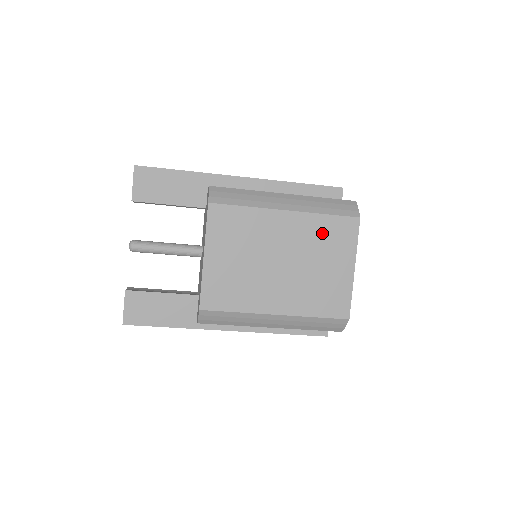
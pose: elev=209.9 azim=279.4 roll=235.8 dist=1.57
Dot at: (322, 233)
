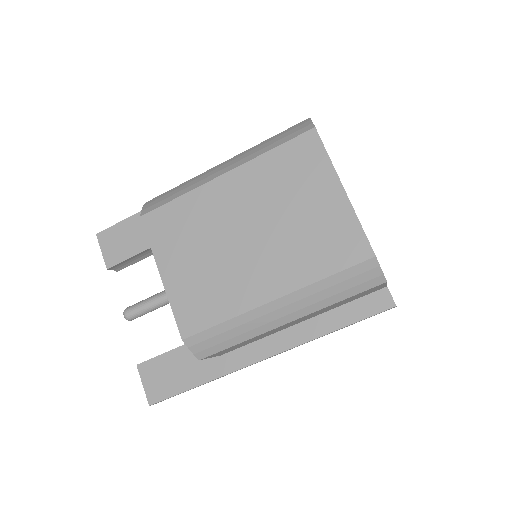
Dot at: (278, 173)
